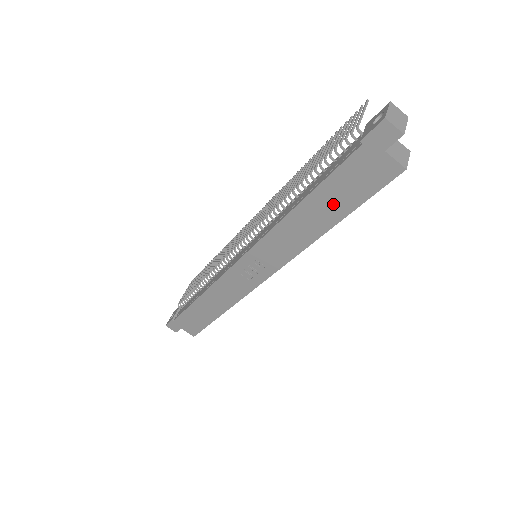
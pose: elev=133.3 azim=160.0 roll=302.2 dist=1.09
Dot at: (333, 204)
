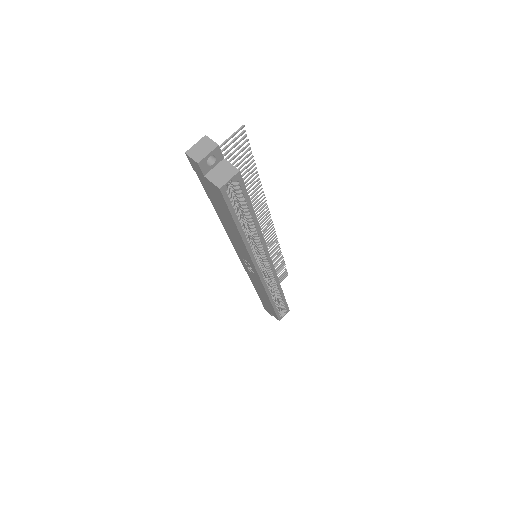
Dot at: (226, 216)
